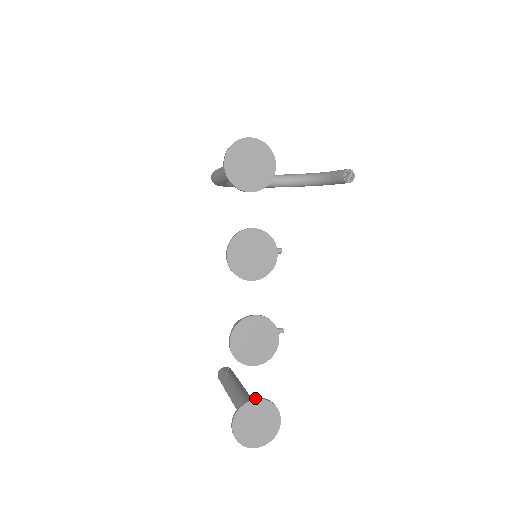
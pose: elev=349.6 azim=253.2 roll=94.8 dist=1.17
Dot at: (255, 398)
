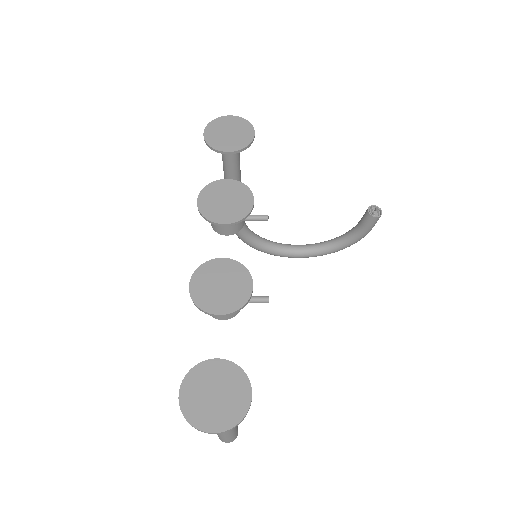
Dot at: (216, 359)
